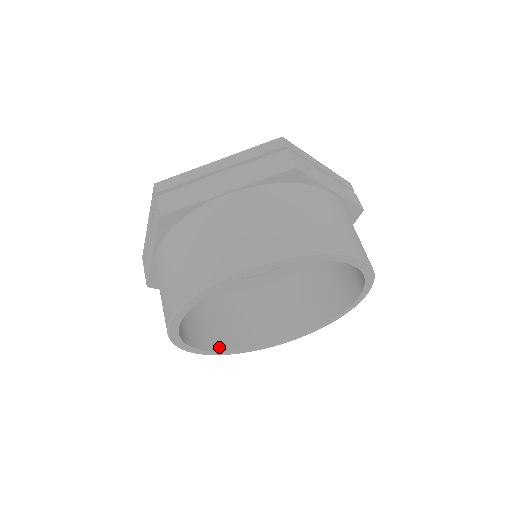
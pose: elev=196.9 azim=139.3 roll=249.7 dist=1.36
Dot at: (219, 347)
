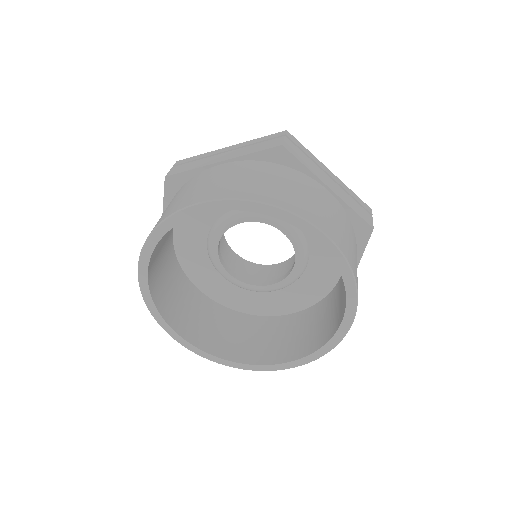
Dot at: (150, 280)
